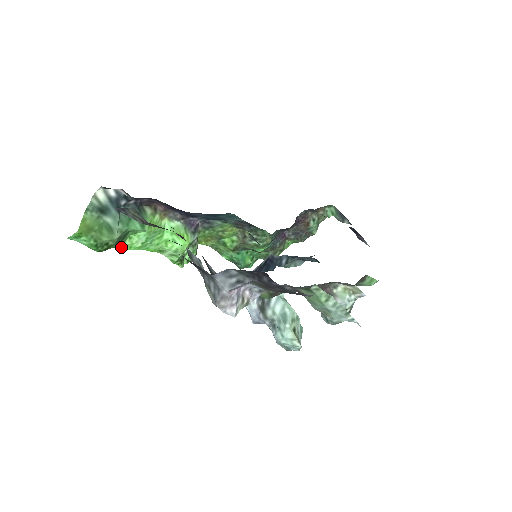
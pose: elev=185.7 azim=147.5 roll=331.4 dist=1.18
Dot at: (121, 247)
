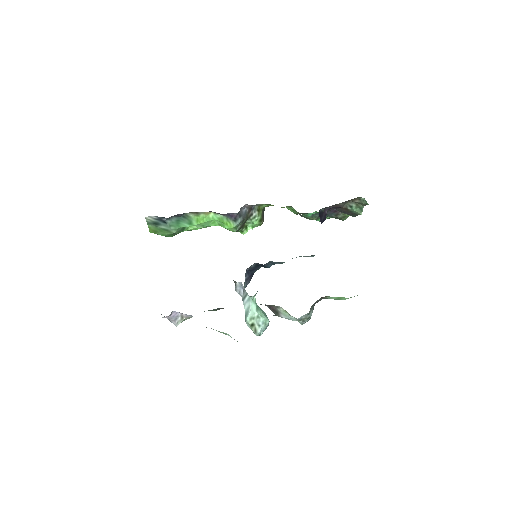
Dot at: (189, 230)
